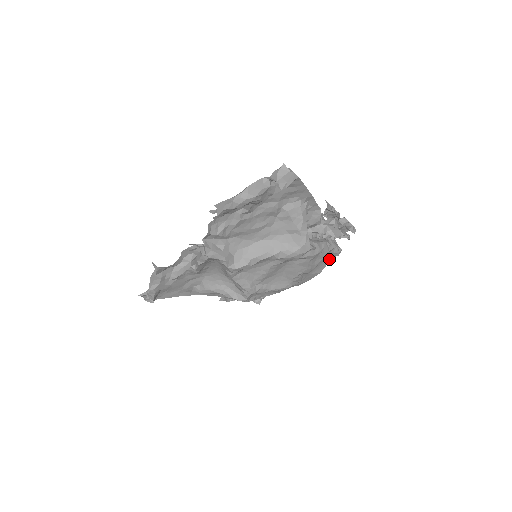
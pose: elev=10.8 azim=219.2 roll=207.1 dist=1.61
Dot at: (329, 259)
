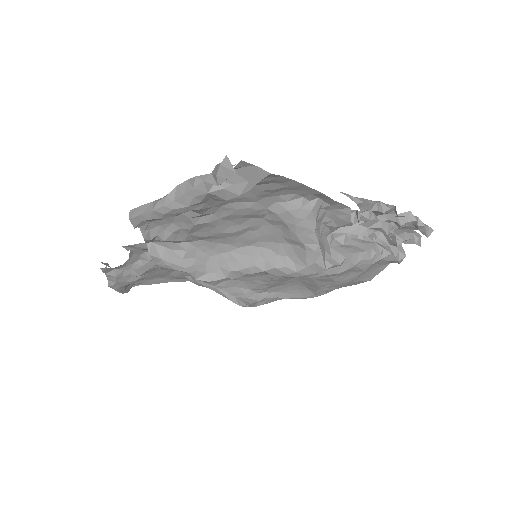
Dot at: (384, 265)
